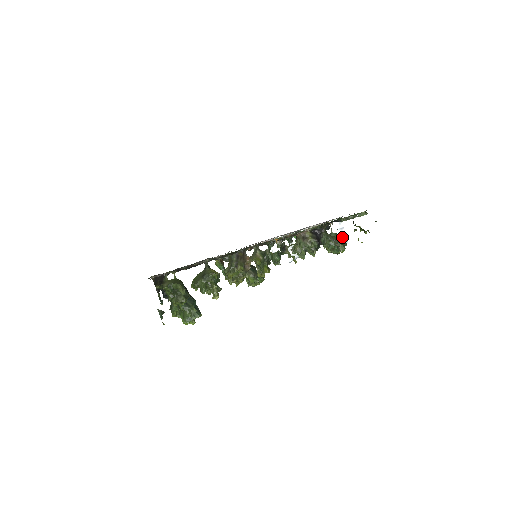
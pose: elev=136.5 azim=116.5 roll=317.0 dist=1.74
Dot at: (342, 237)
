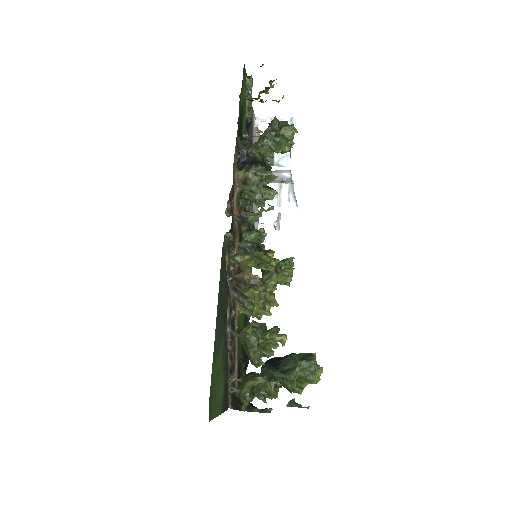
Dot at: (272, 125)
